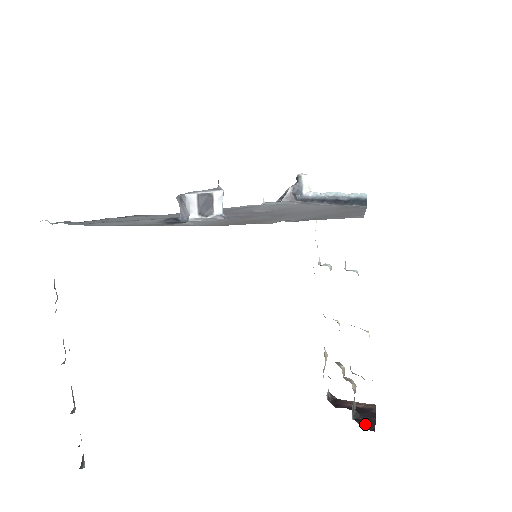
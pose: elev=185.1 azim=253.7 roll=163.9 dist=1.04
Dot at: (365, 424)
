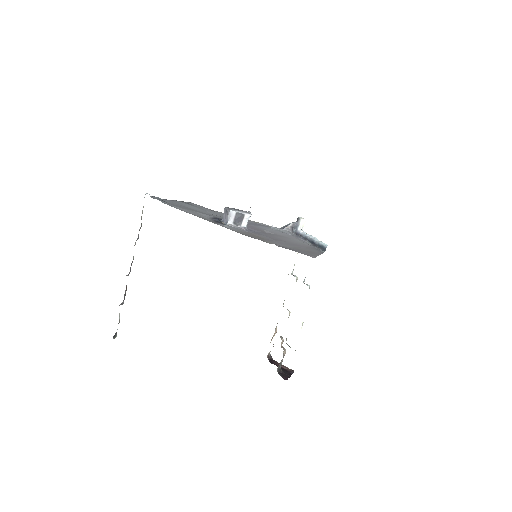
Dot at: (283, 376)
